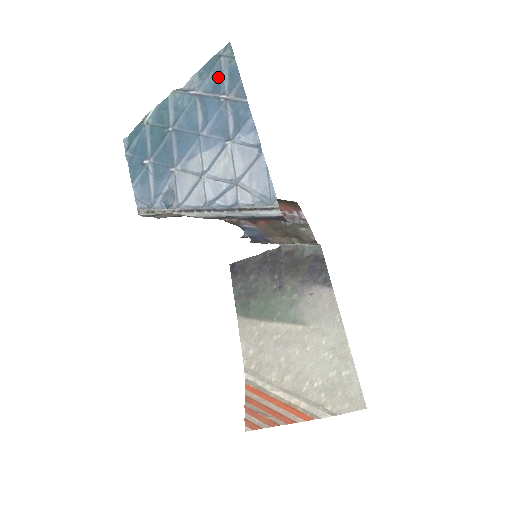
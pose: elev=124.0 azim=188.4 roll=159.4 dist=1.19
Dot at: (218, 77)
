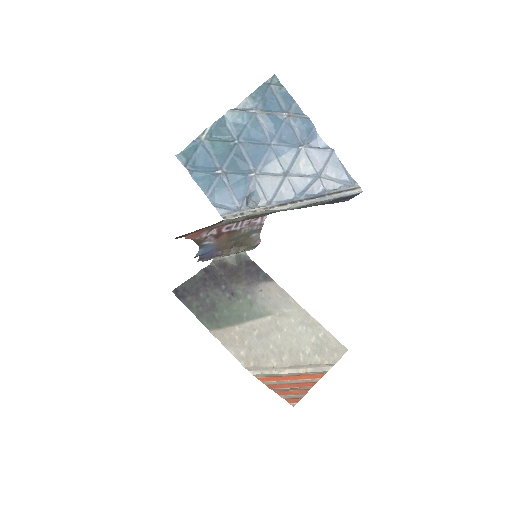
Dot at: (272, 100)
